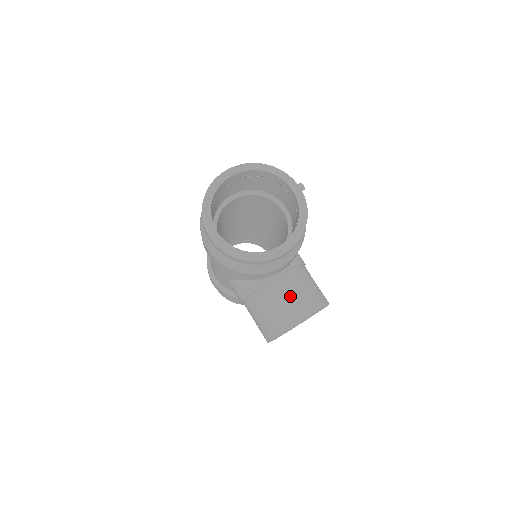
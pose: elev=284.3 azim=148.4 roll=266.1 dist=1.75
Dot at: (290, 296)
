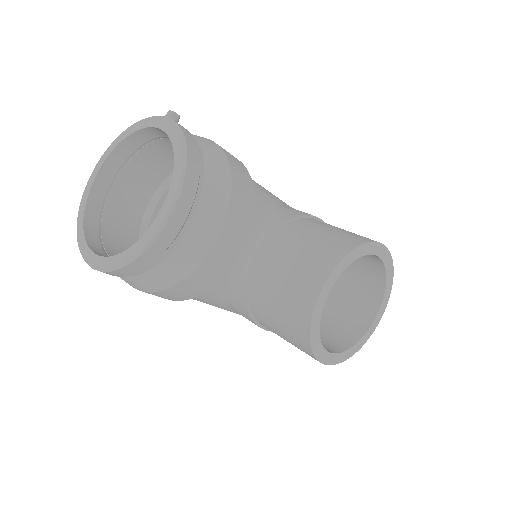
Dot at: (286, 271)
